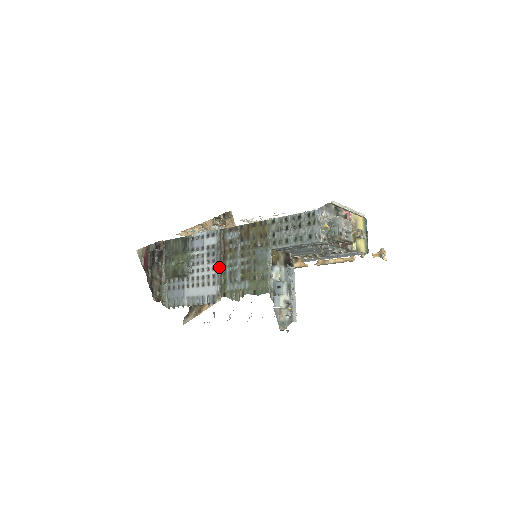
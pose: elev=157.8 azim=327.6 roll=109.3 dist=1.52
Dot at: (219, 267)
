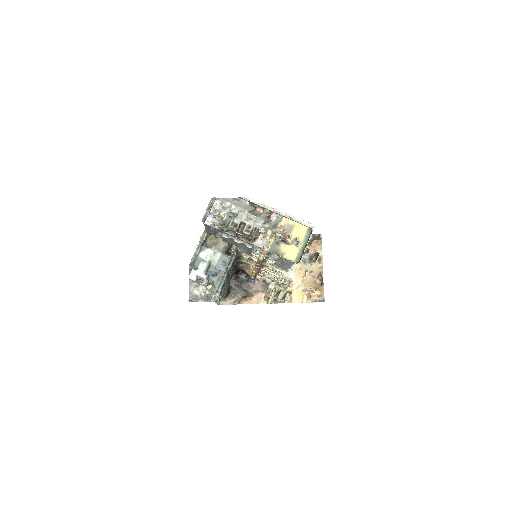
Dot at: occluded
